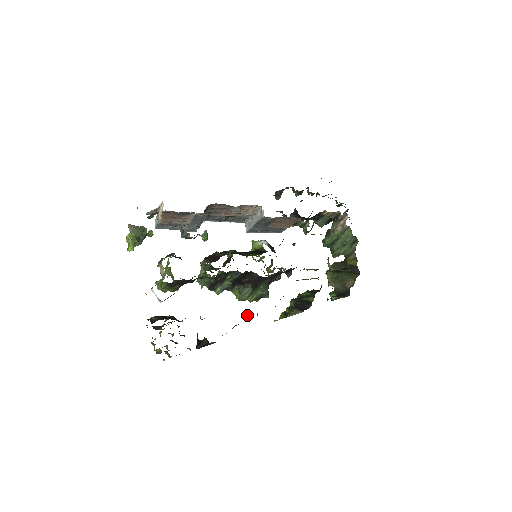
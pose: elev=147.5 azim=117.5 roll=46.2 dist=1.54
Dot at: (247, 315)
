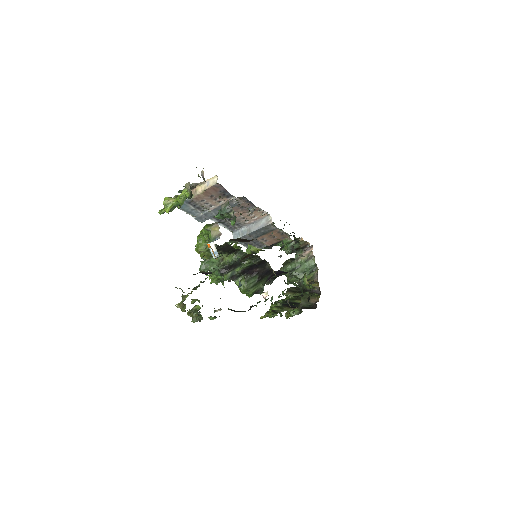
Dot at: (265, 296)
